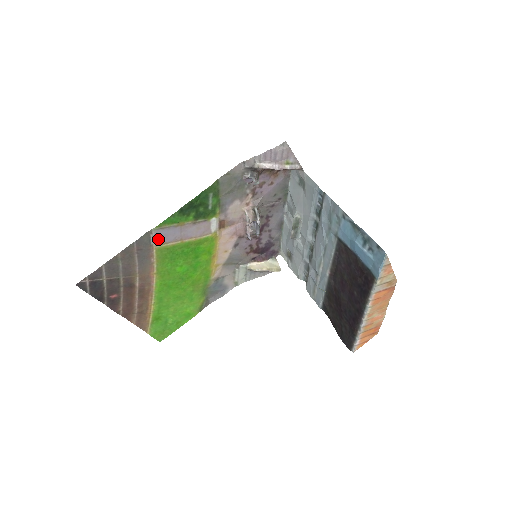
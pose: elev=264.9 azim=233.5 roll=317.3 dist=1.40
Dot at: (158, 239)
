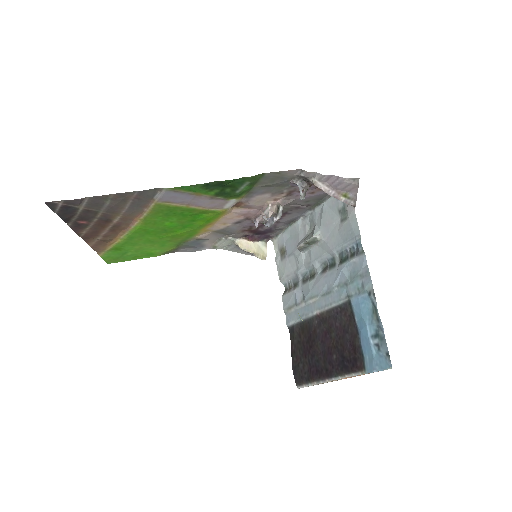
Dot at: (164, 197)
